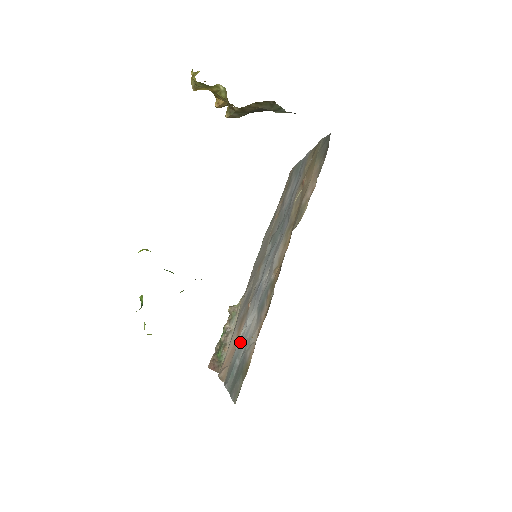
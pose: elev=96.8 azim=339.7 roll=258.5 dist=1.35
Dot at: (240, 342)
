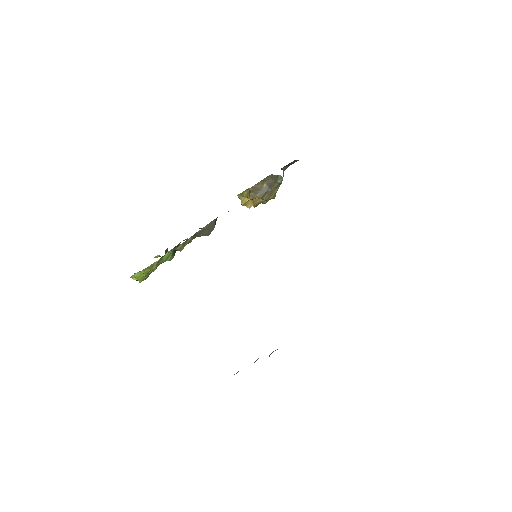
Dot at: occluded
